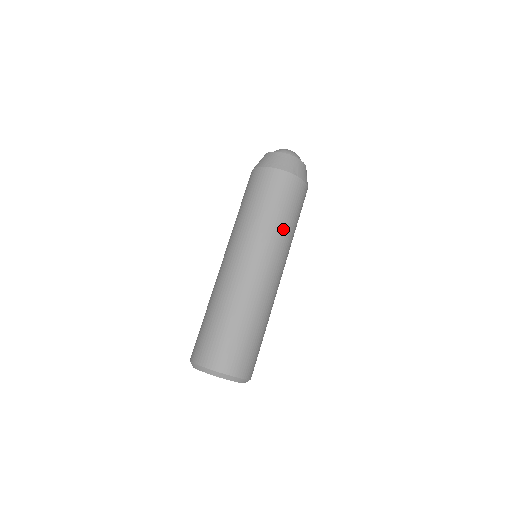
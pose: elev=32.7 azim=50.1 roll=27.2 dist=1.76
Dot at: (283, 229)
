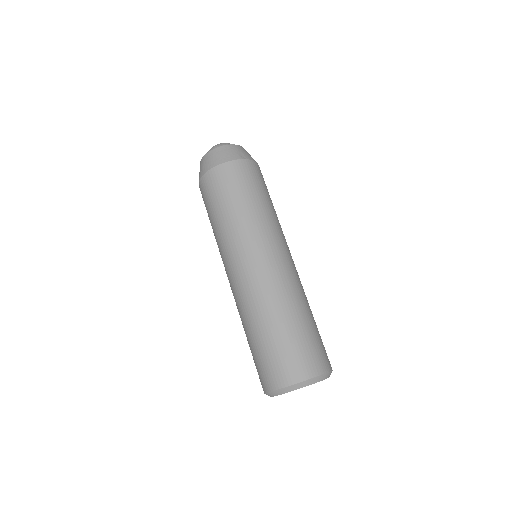
Dot at: (267, 213)
